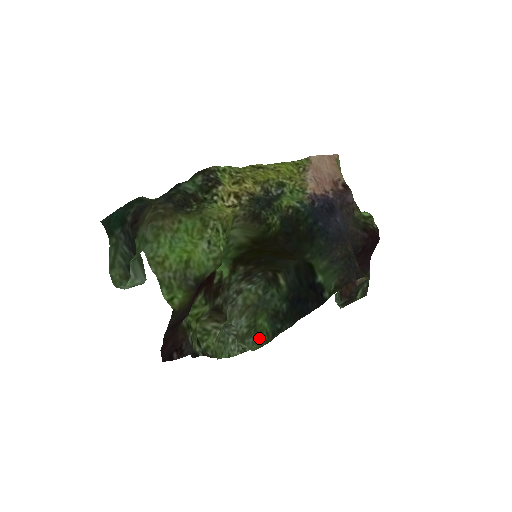
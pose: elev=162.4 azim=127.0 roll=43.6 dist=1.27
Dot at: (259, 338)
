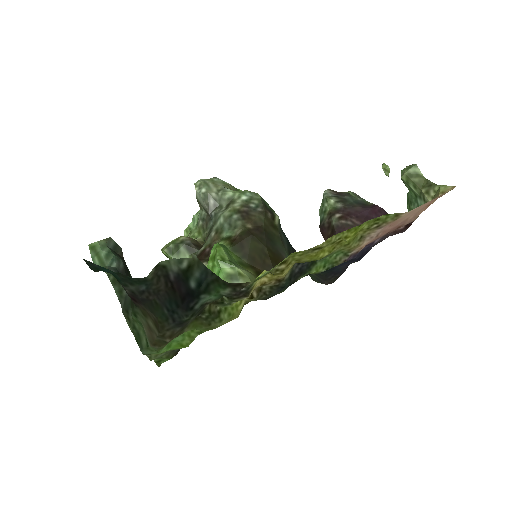
Dot at: occluded
